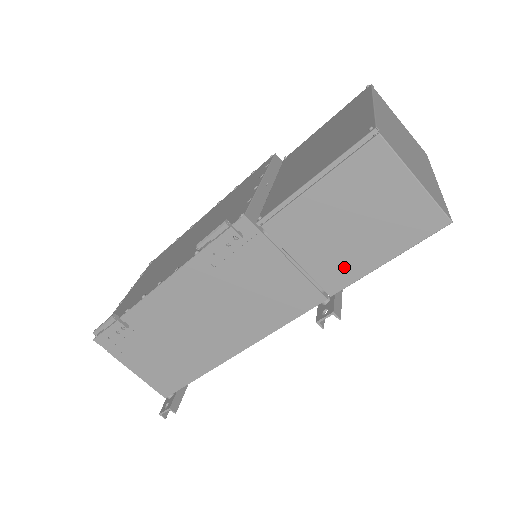
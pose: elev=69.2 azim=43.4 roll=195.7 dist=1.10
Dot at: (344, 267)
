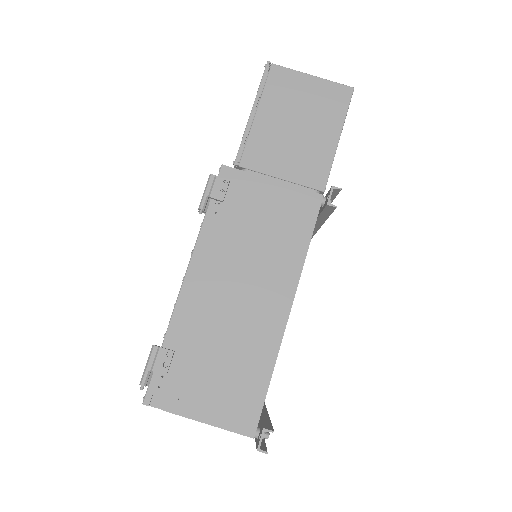
Dot at: (315, 160)
